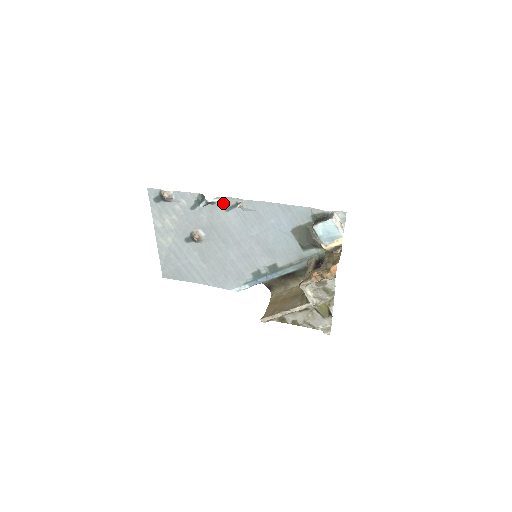
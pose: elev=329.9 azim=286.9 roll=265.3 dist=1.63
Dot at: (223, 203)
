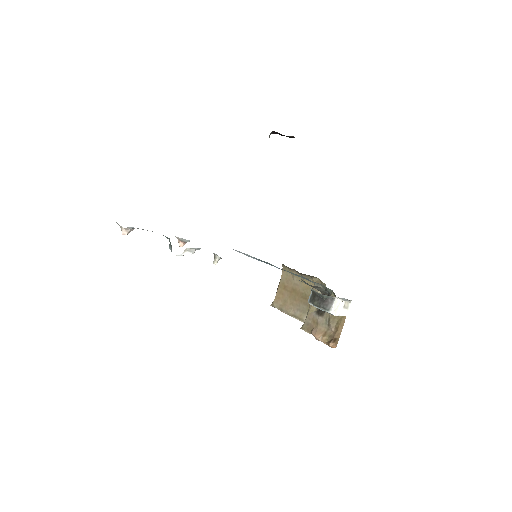
Dot at: (197, 248)
